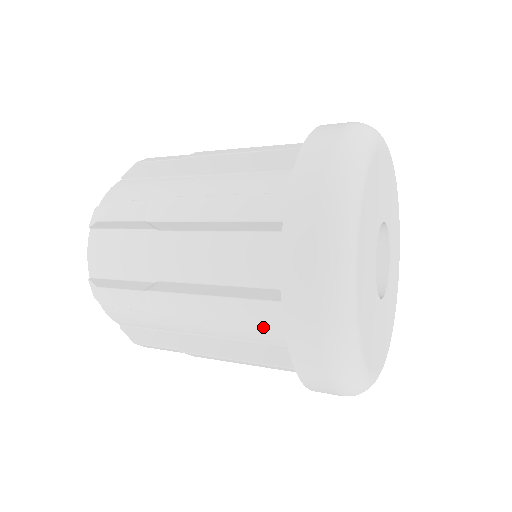
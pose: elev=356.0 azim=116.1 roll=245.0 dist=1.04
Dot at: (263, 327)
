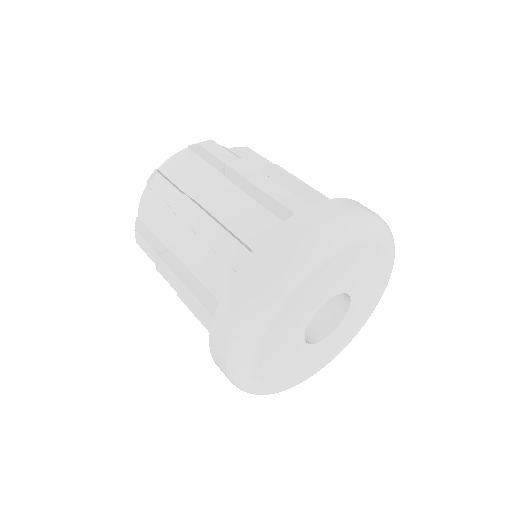
Dot at: occluded
